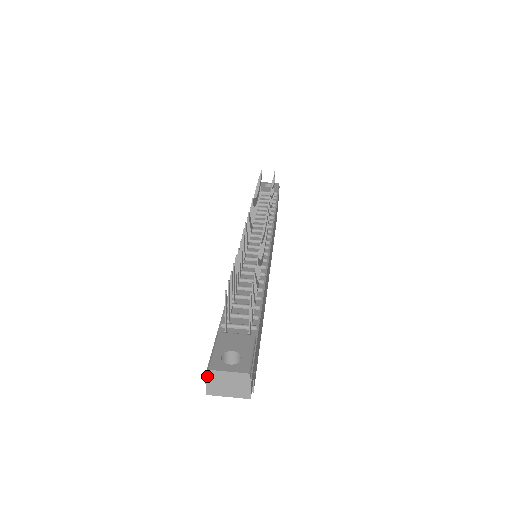
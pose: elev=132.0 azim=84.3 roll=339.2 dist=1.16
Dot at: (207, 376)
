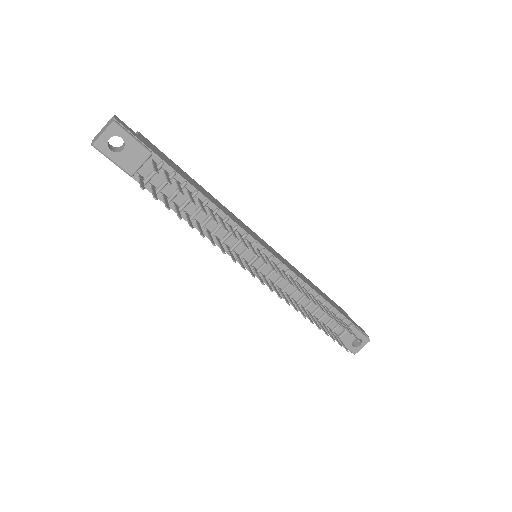
Dot at: (353, 352)
